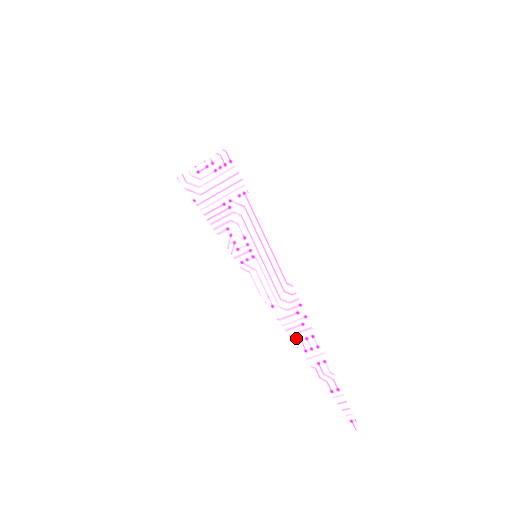
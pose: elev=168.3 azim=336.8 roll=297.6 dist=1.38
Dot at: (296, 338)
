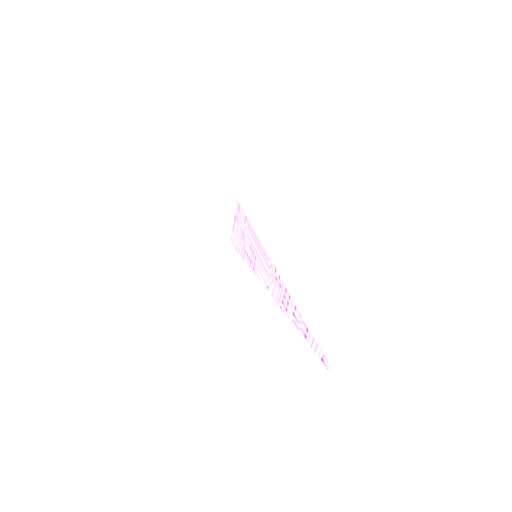
Dot at: (281, 303)
